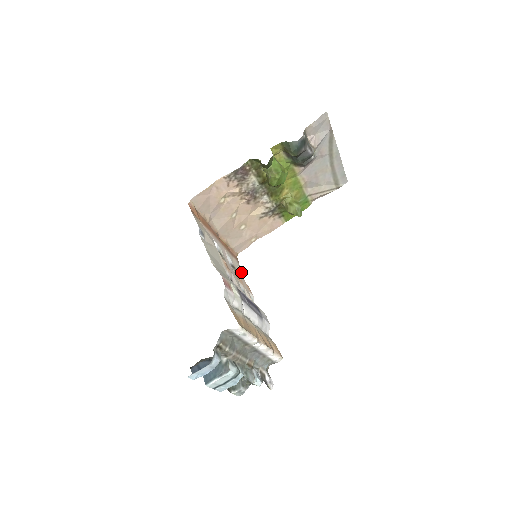
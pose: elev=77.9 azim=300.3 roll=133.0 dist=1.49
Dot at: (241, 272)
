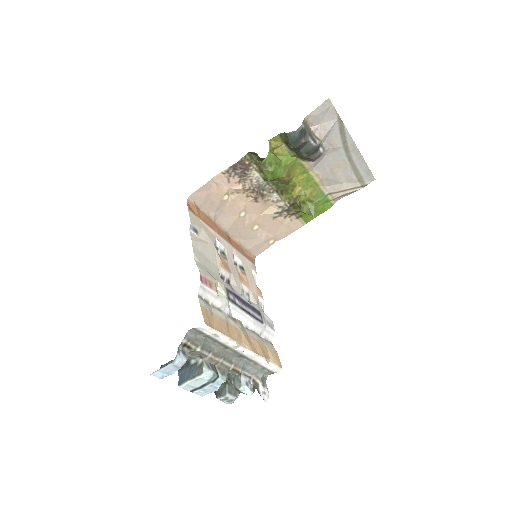
Dot at: (256, 275)
